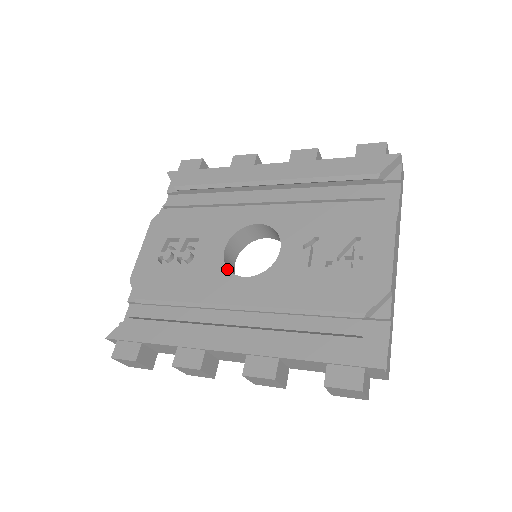
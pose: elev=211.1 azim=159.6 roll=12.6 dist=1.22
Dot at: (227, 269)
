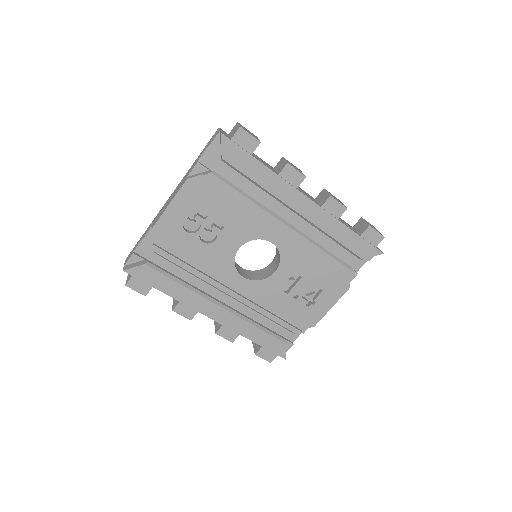
Dot at: (234, 265)
